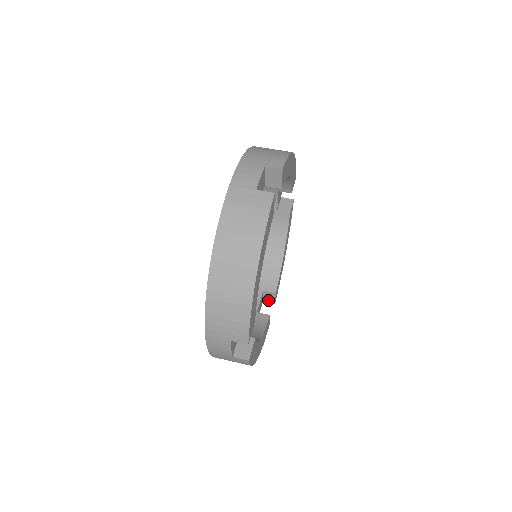
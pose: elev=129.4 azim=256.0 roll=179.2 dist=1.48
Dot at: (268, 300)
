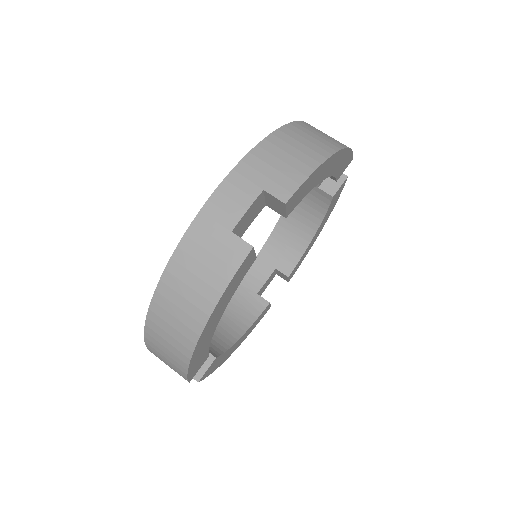
Dot at: (281, 276)
